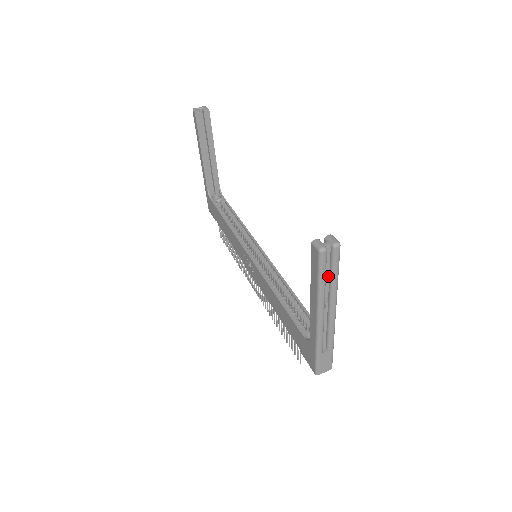
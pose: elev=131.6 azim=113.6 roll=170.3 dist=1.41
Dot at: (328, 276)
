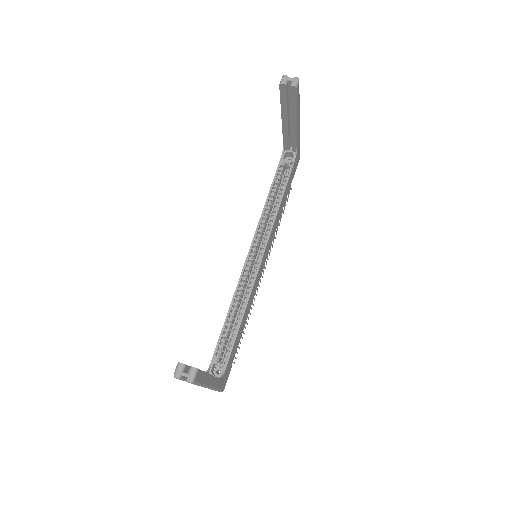
Dot at: occluded
